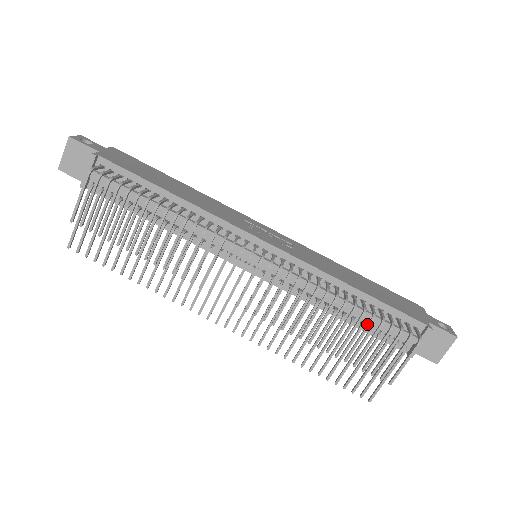
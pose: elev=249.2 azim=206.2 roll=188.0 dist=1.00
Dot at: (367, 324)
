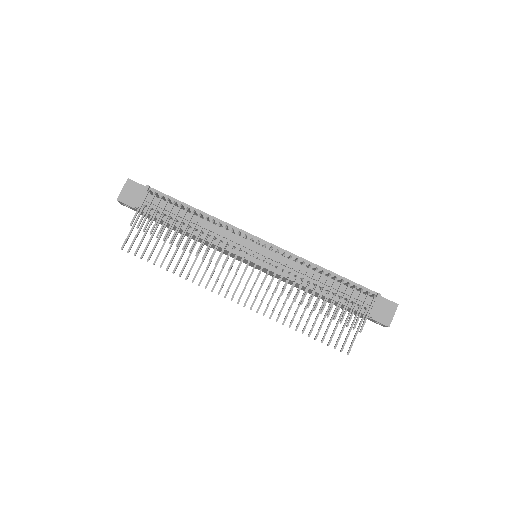
Dot at: (339, 287)
